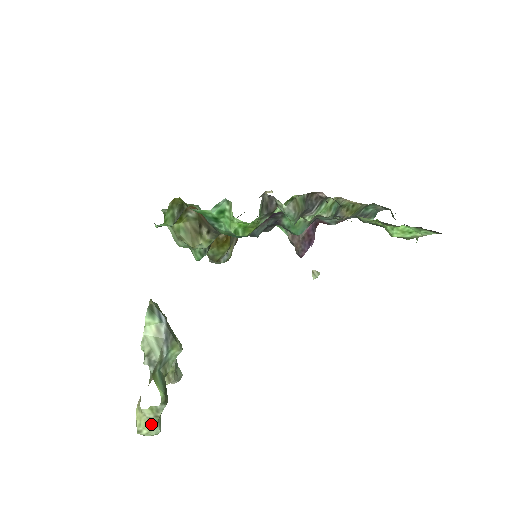
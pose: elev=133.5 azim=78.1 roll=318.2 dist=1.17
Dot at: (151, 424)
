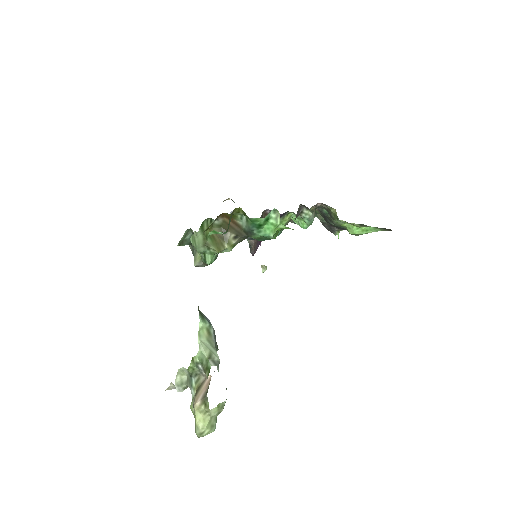
Dot at: (212, 422)
